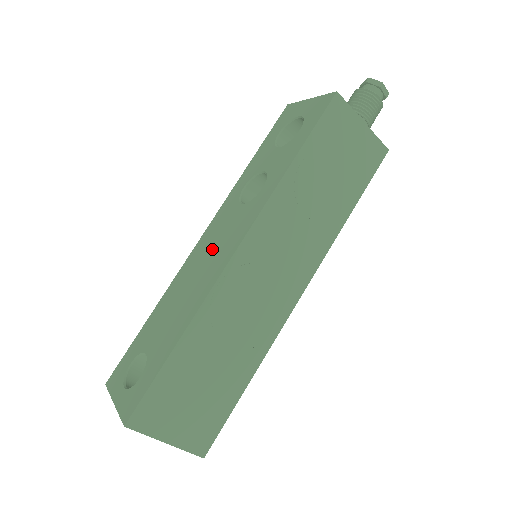
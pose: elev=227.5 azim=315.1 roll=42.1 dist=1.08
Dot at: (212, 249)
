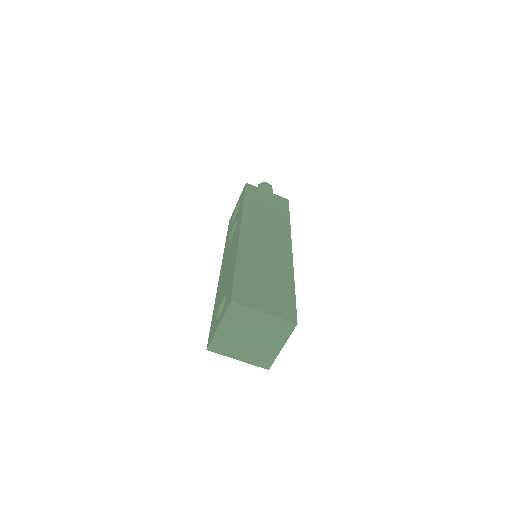
Dot at: (229, 254)
